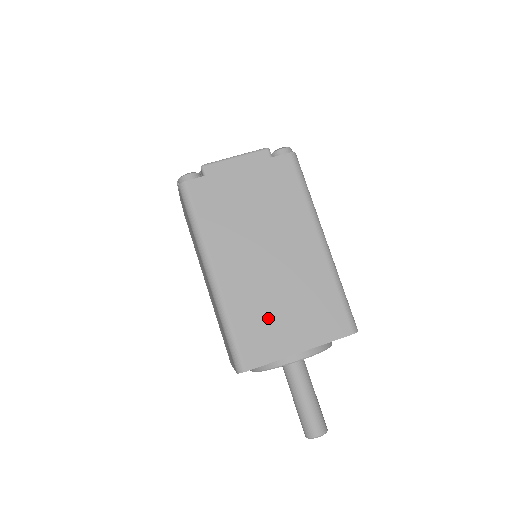
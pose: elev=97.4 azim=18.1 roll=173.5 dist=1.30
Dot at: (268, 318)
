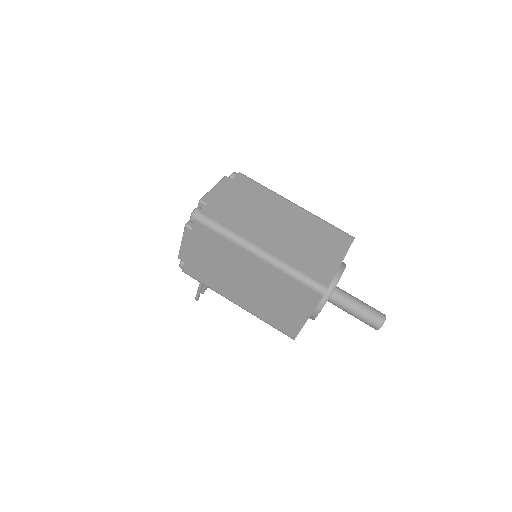
Dot at: (310, 255)
